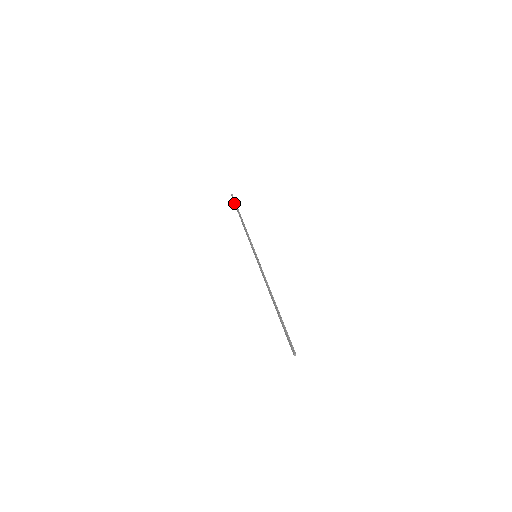
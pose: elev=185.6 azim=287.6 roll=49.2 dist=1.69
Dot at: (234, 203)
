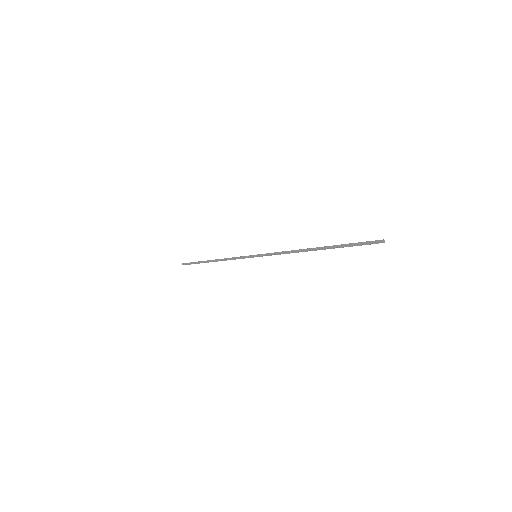
Dot at: (192, 263)
